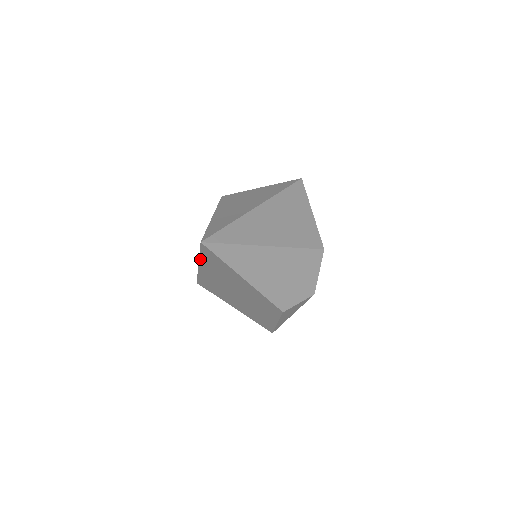
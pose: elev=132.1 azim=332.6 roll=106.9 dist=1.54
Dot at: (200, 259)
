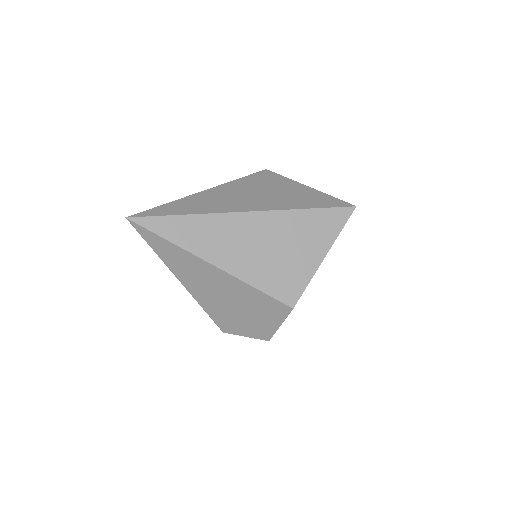
Dot at: occluded
